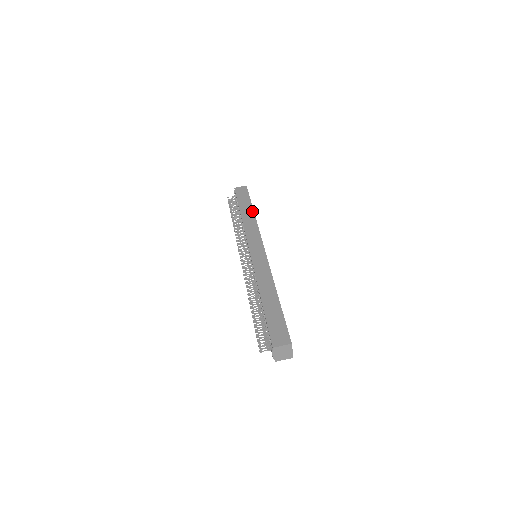
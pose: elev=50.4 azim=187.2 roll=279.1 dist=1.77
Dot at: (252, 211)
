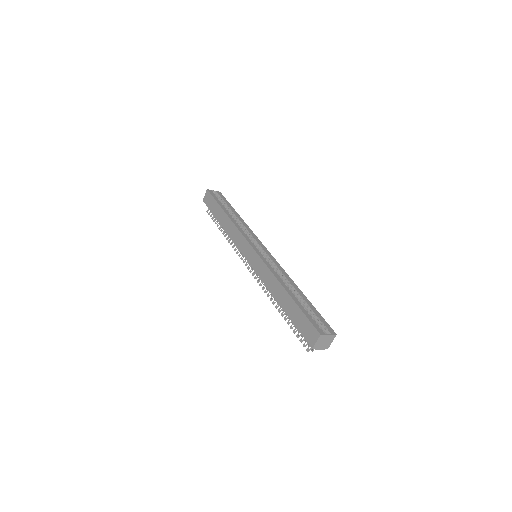
Dot at: (225, 215)
